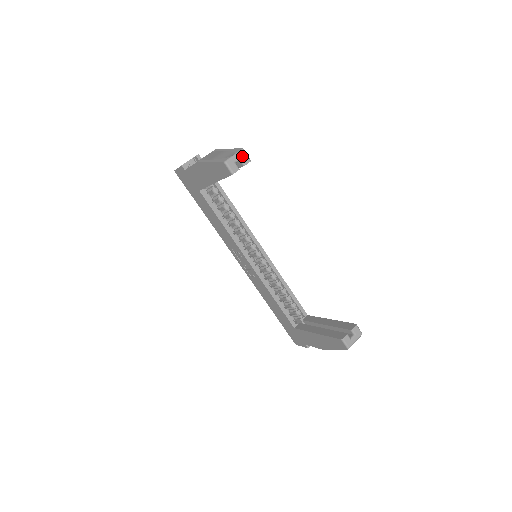
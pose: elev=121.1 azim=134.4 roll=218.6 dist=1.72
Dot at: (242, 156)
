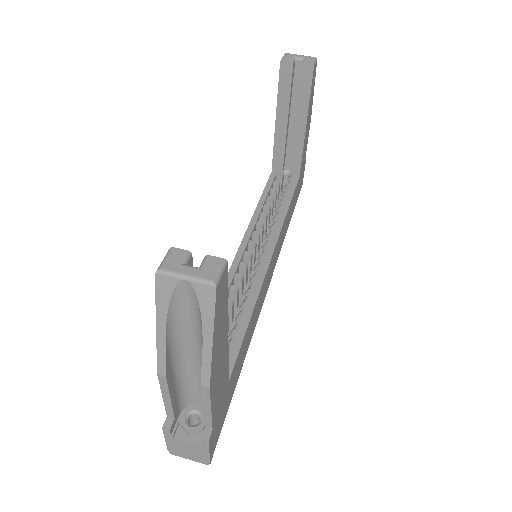
Dot at: (308, 58)
